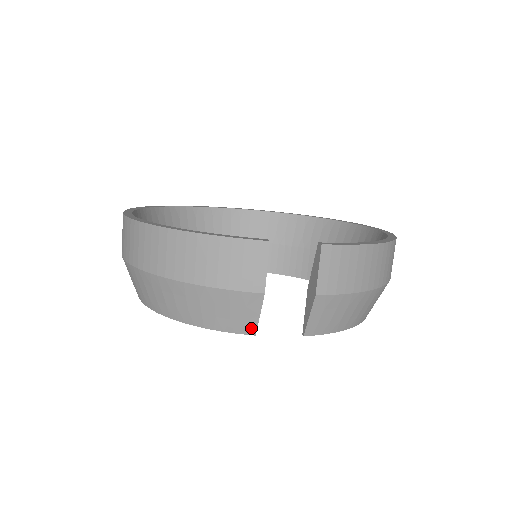
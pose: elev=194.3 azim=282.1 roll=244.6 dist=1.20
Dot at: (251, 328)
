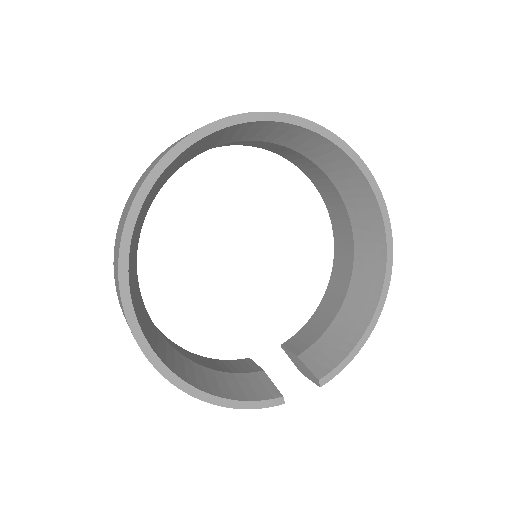
Dot at: occluded
